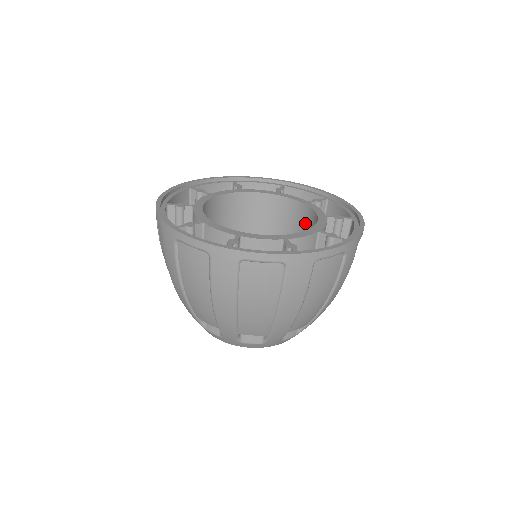
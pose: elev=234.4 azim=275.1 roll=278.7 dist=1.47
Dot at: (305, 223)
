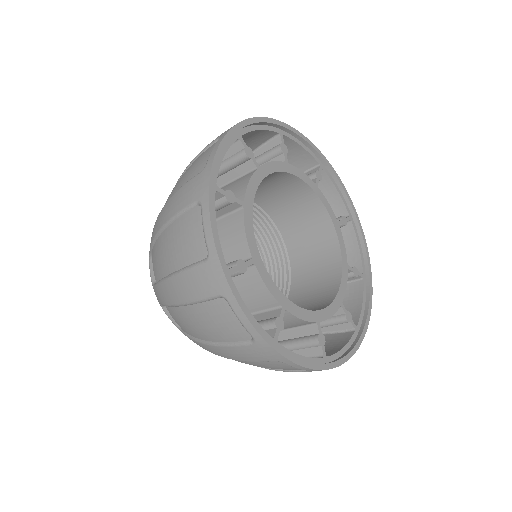
Dot at: (323, 277)
